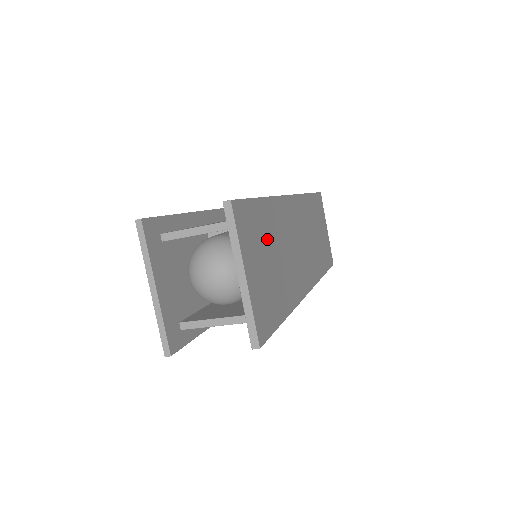
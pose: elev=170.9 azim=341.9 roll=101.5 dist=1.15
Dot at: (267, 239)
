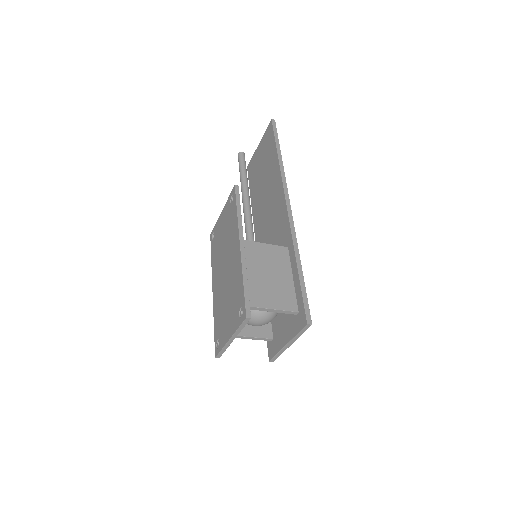
Dot at: occluded
